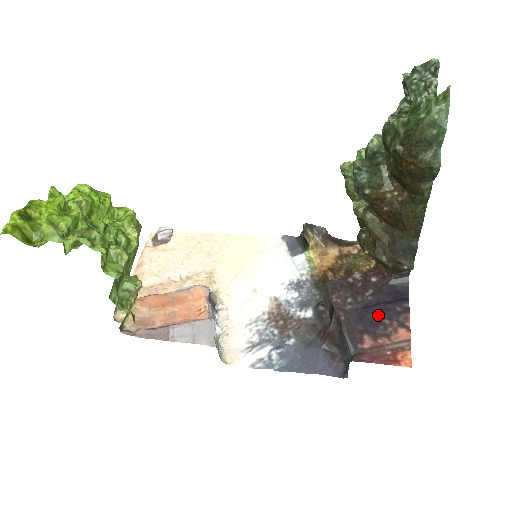
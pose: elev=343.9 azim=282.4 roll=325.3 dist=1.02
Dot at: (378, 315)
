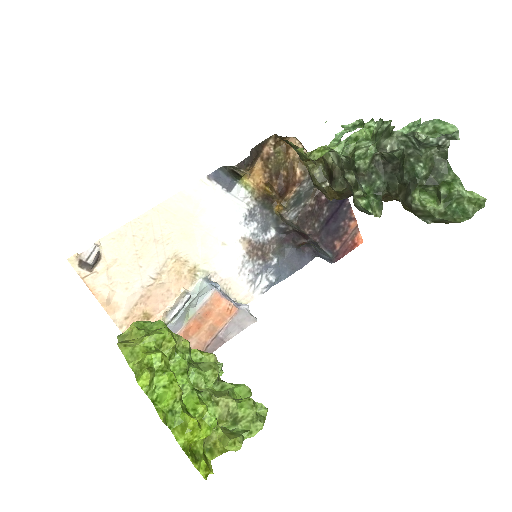
Dot at: (336, 223)
